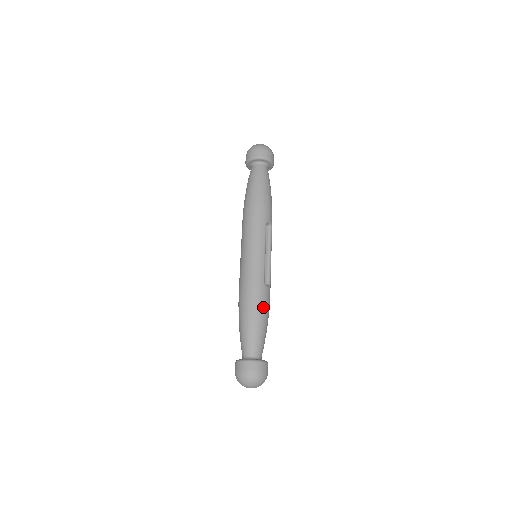
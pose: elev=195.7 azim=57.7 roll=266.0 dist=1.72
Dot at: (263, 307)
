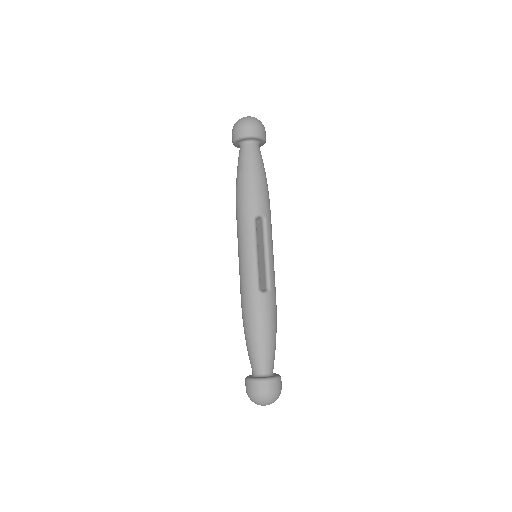
Dot at: (260, 319)
